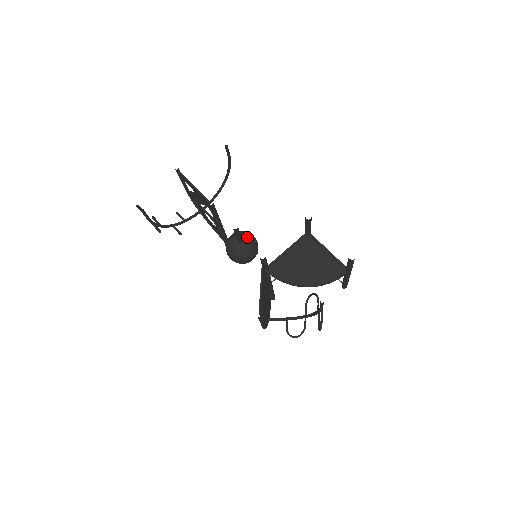
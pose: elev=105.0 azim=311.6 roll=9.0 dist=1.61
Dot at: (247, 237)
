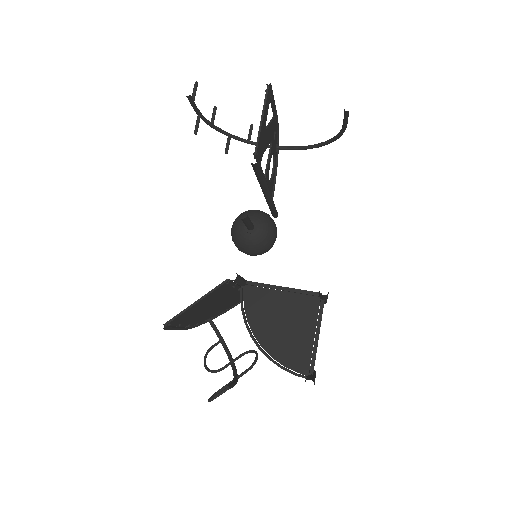
Dot at: (262, 231)
